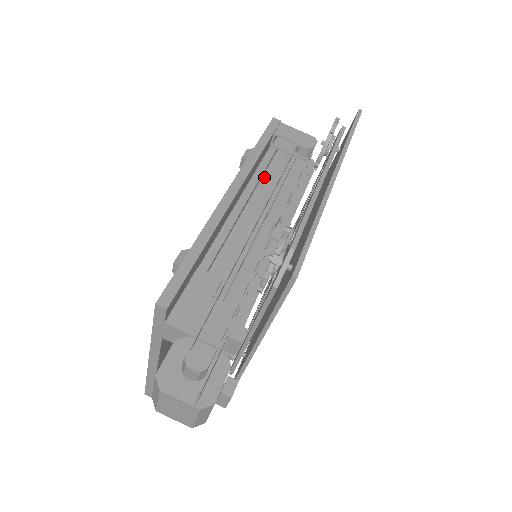
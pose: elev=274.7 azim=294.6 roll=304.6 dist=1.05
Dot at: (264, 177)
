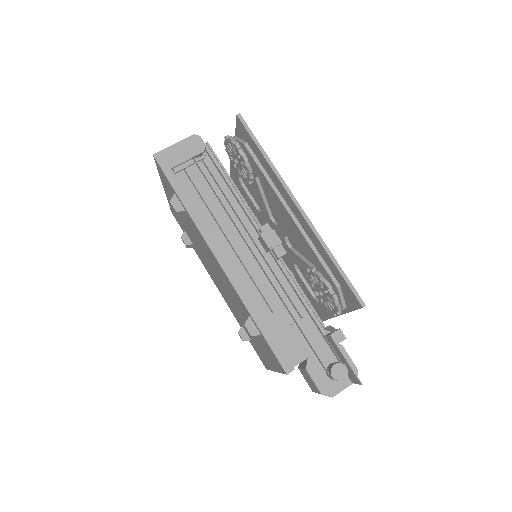
Dot at: (199, 203)
